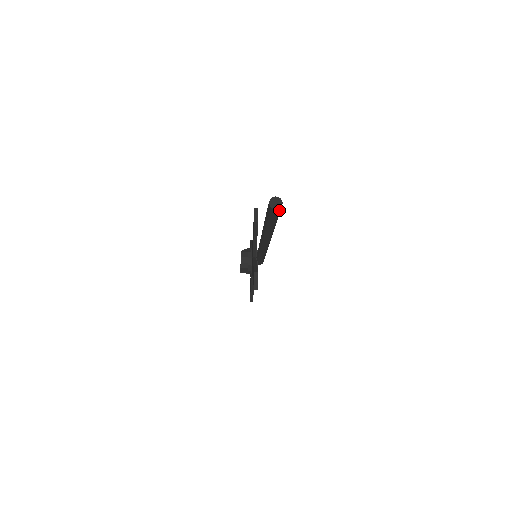
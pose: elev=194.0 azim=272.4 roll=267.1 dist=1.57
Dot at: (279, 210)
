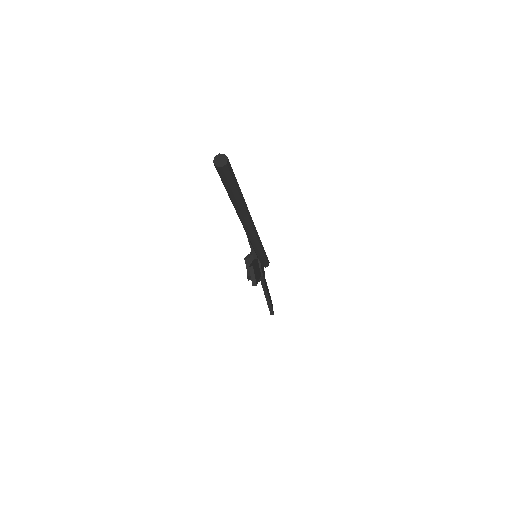
Dot at: (227, 168)
